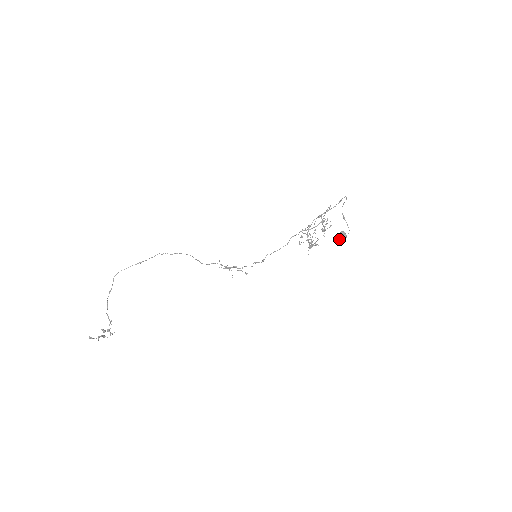
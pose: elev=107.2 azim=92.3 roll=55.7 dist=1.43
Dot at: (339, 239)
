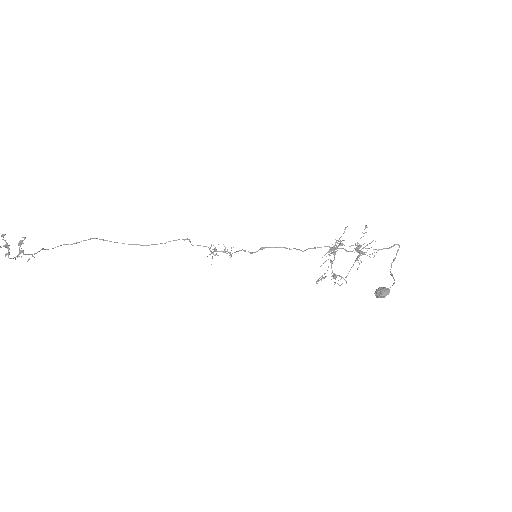
Dot at: (376, 290)
